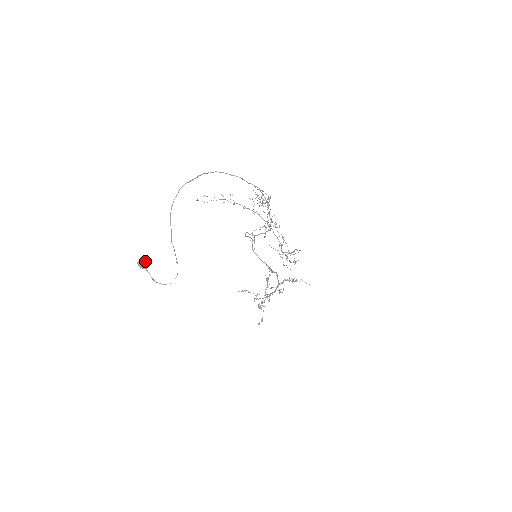
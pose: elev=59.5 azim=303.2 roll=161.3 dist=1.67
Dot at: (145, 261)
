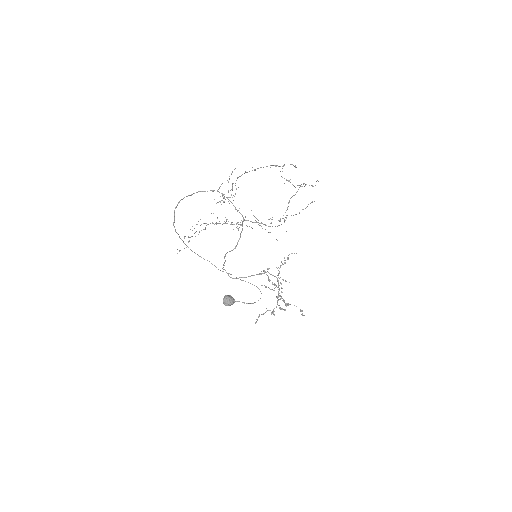
Dot at: (228, 296)
